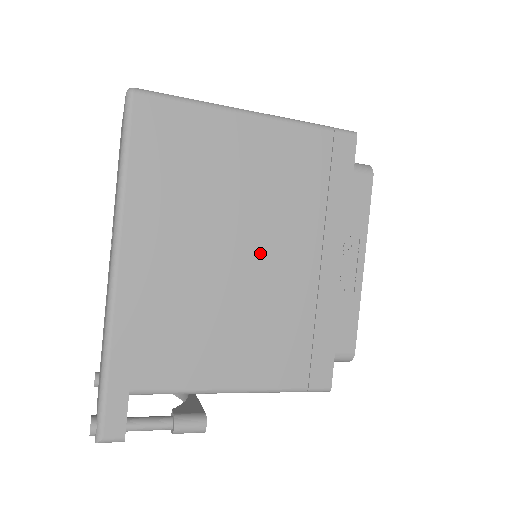
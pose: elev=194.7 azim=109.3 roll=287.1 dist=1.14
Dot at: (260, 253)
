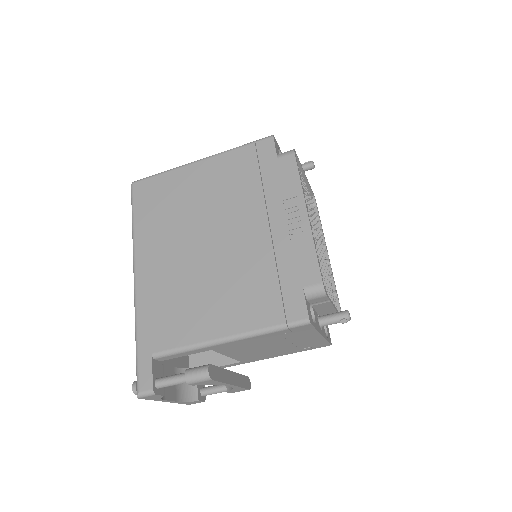
Dot at: (221, 236)
